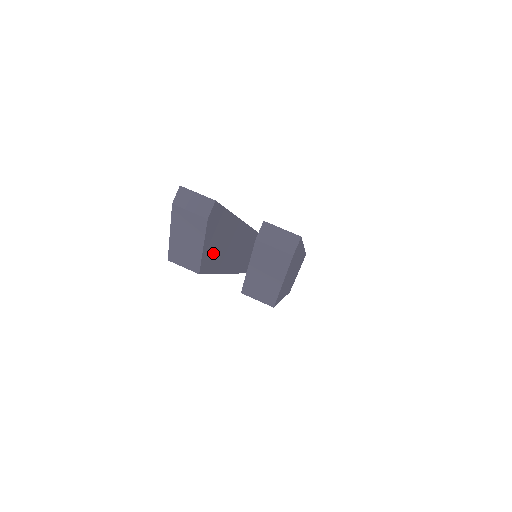
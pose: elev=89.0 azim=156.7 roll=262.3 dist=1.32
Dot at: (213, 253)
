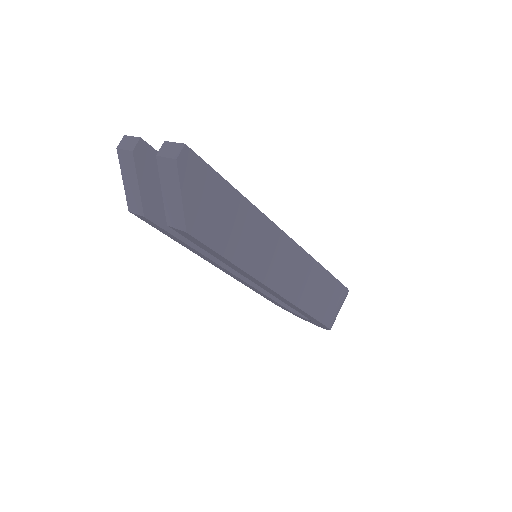
Dot at: occluded
